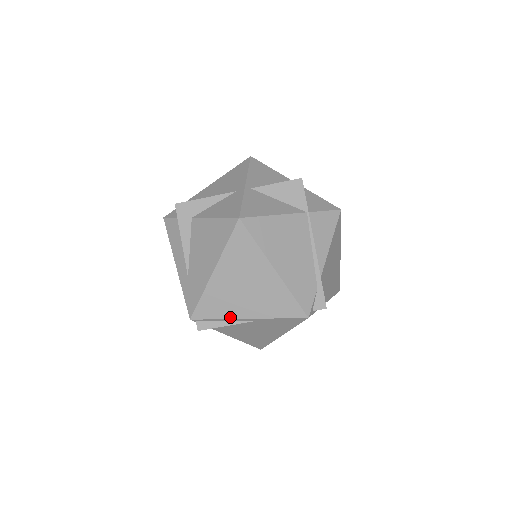
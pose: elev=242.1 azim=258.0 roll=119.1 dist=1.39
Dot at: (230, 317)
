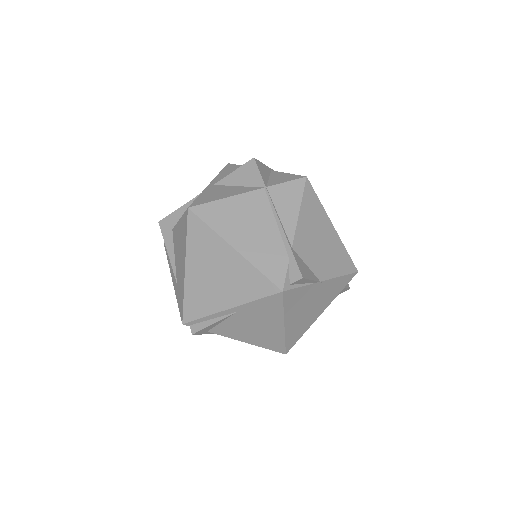
Dot at: (213, 312)
